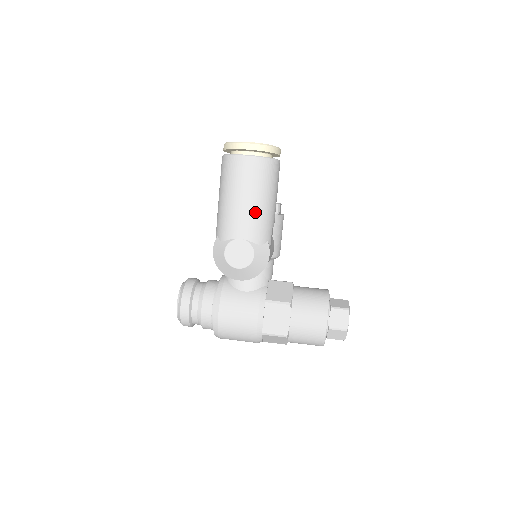
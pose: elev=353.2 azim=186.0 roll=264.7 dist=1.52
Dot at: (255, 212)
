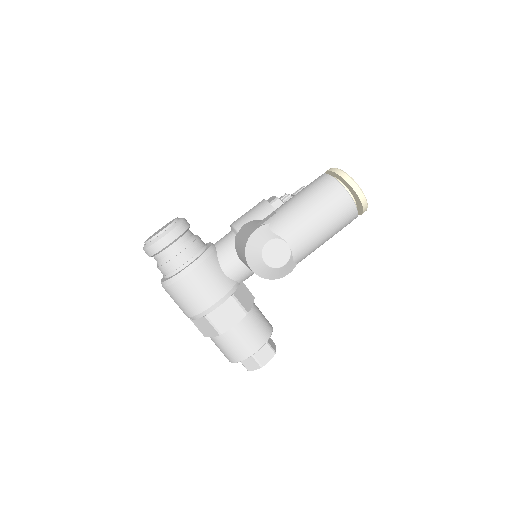
Dot at: (315, 237)
